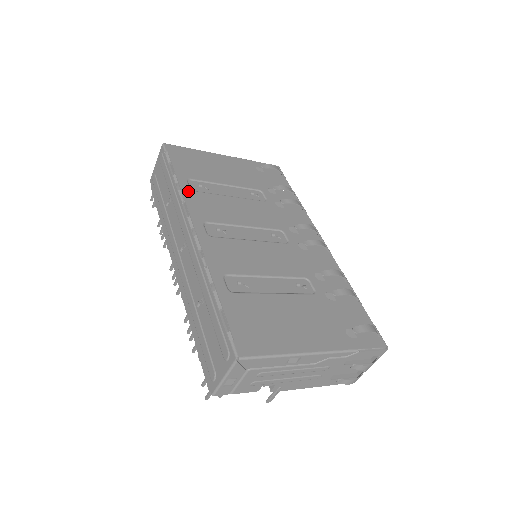
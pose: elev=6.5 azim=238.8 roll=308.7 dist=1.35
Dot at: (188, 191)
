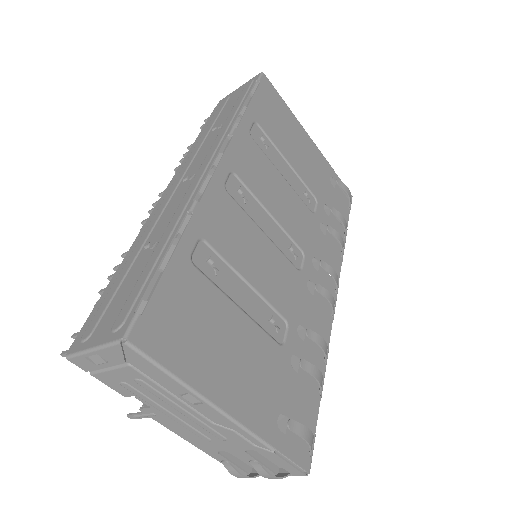
Dot at: (245, 131)
